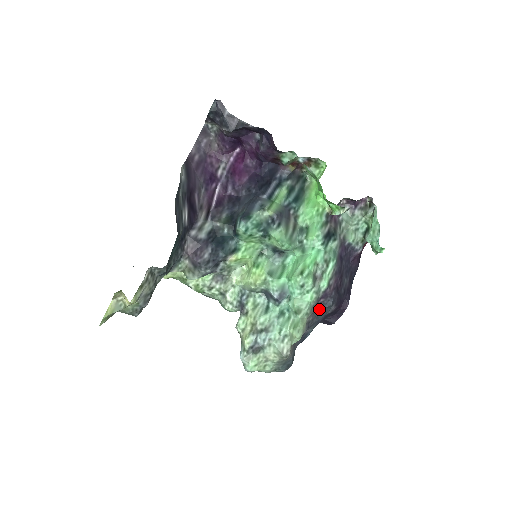
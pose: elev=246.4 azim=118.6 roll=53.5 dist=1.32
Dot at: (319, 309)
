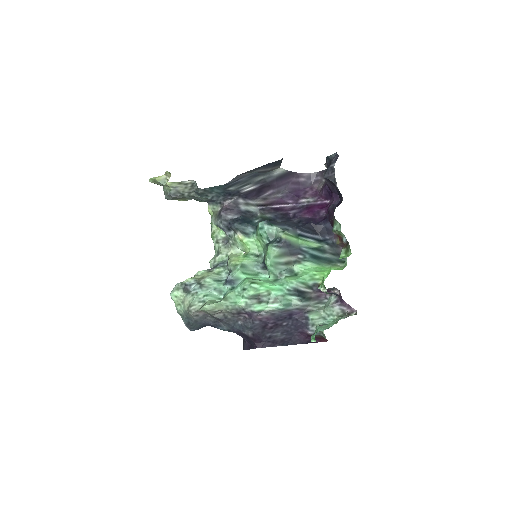
Dot at: (241, 320)
